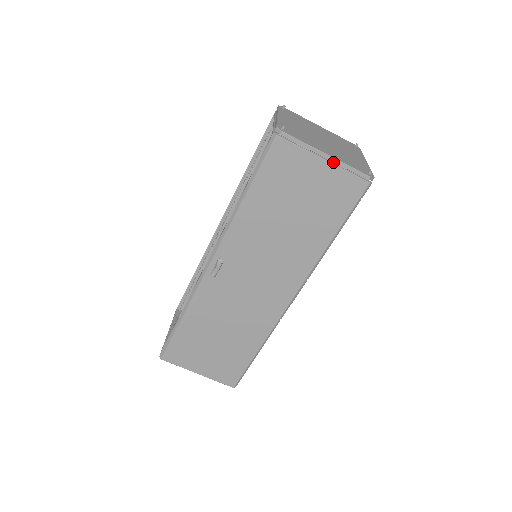
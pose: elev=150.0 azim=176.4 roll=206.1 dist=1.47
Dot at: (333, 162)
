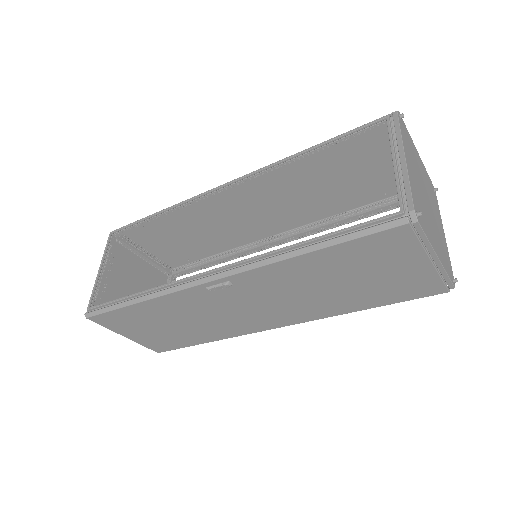
Dot at: (434, 262)
